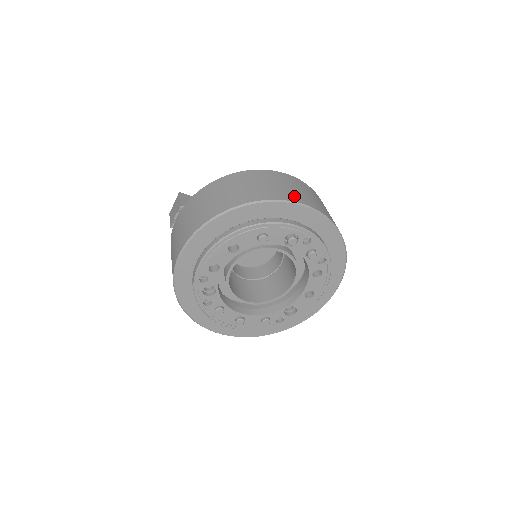
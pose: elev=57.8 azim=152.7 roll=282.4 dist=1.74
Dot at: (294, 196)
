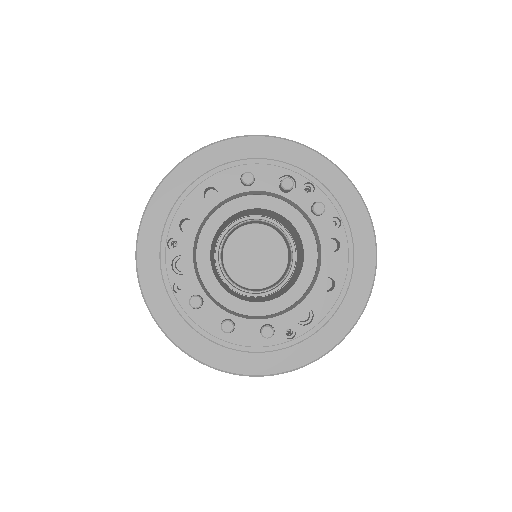
Dot at: occluded
